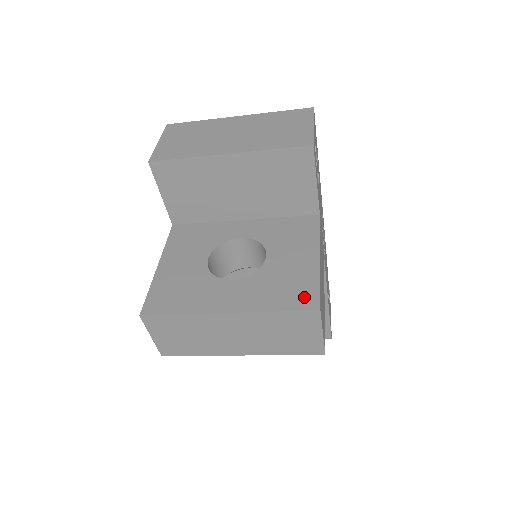
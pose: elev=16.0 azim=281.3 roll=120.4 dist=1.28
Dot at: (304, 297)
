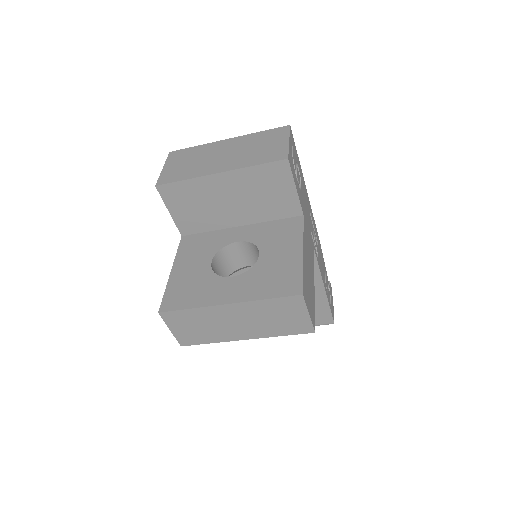
Dot at: (290, 285)
